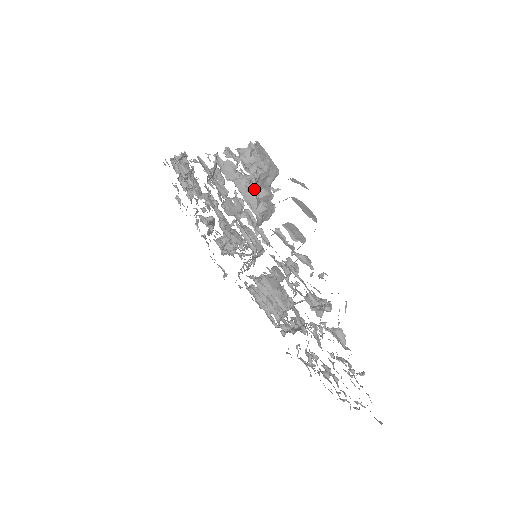
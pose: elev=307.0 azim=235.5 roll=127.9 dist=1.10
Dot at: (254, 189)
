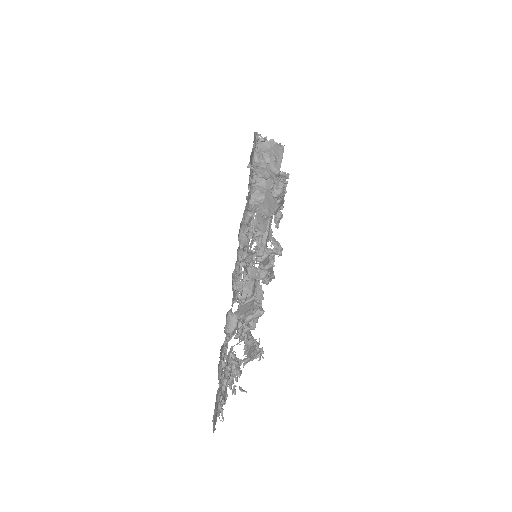
Dot at: (254, 172)
